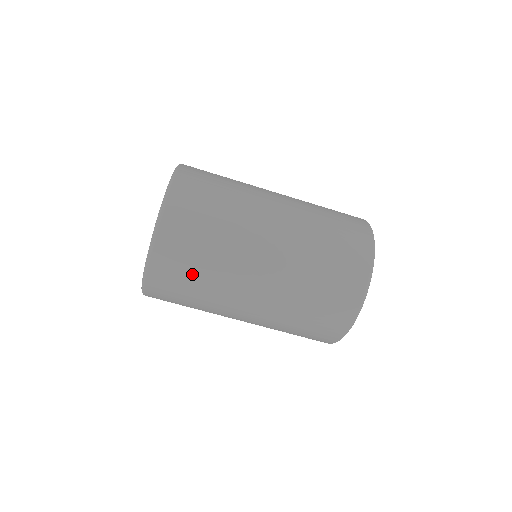
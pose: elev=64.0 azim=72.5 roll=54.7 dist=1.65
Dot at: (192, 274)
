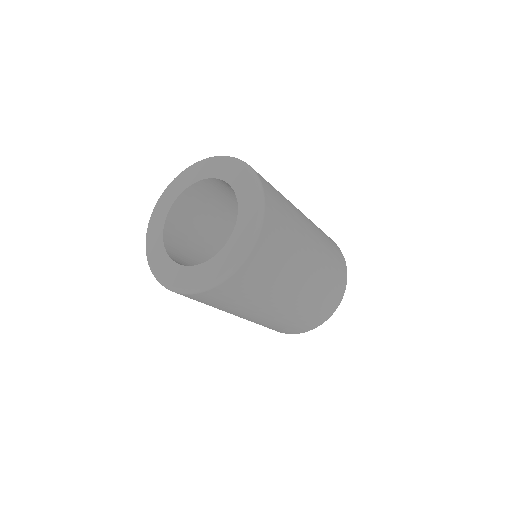
Dot at: (256, 287)
